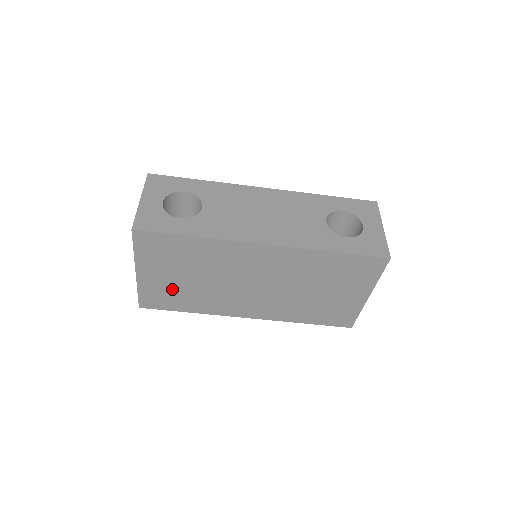
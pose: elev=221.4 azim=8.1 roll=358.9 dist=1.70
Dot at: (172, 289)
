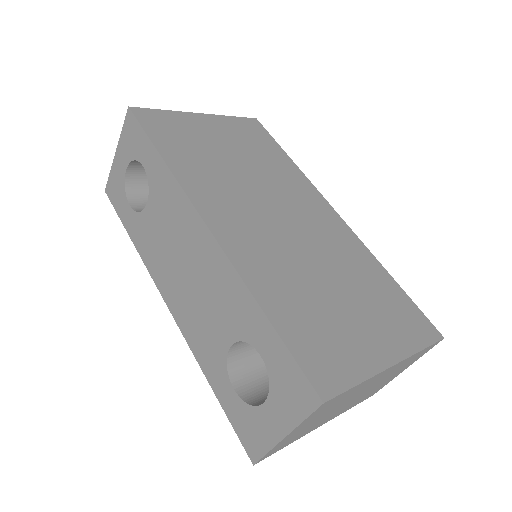
Dot at: occluded
